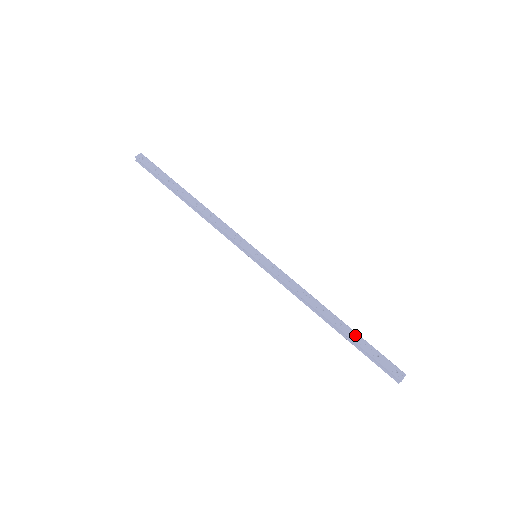
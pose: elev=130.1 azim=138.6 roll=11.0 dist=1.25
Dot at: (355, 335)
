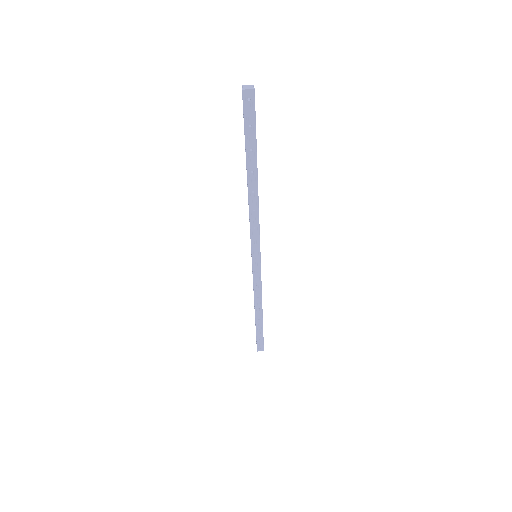
Dot at: (261, 327)
